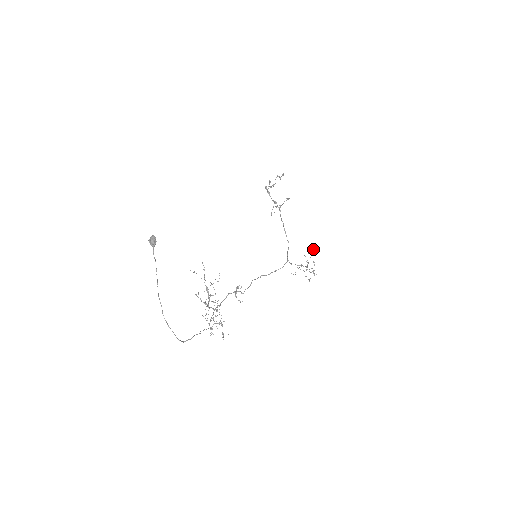
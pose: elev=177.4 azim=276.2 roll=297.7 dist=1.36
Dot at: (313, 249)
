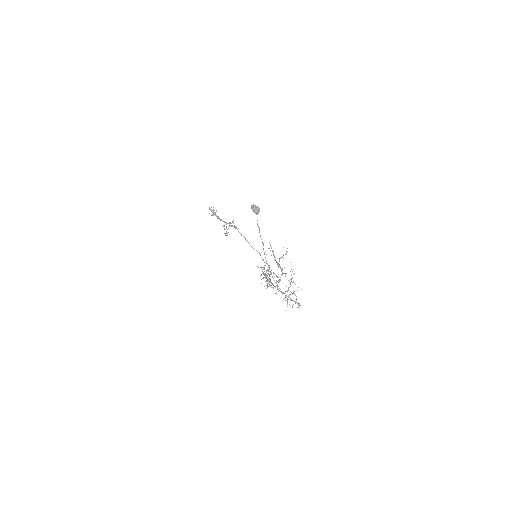
Dot at: occluded
